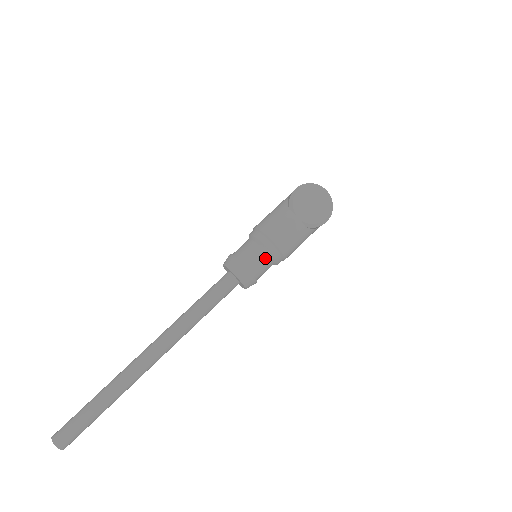
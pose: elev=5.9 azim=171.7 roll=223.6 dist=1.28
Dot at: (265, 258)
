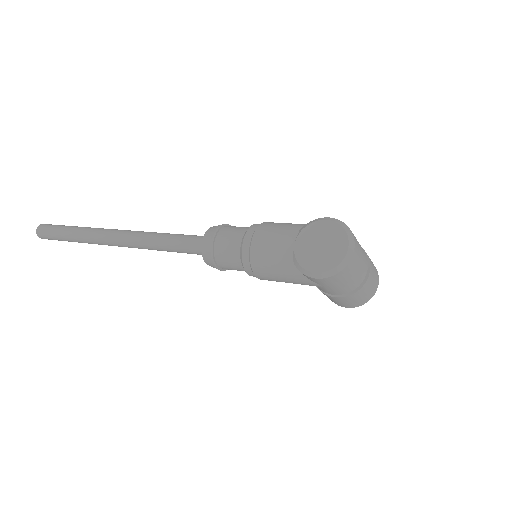
Dot at: (236, 250)
